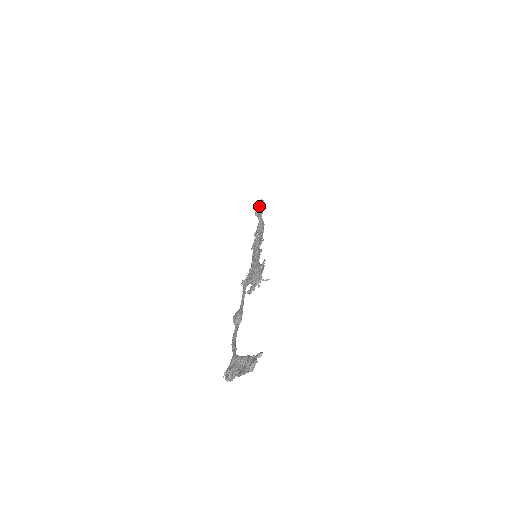
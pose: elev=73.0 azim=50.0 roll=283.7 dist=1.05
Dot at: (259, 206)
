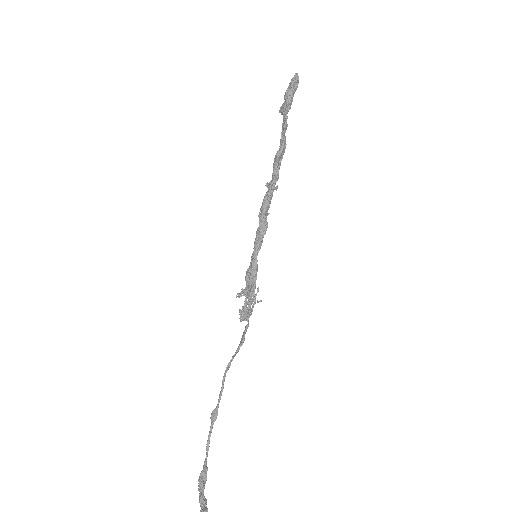
Dot at: (286, 103)
